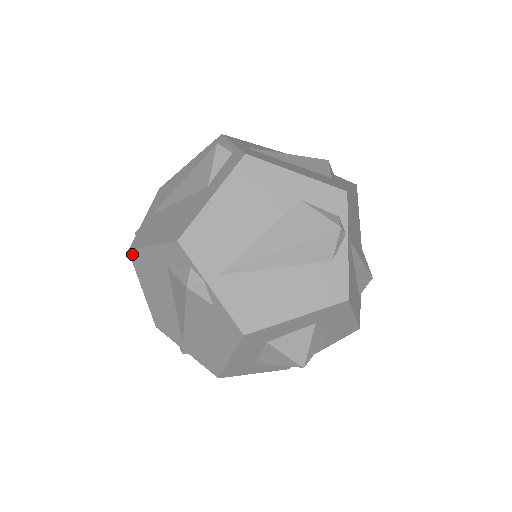
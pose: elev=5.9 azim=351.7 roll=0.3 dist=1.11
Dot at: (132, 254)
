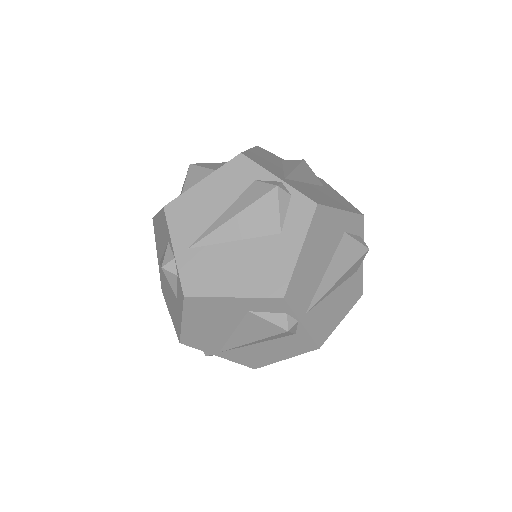
Dot at: (190, 299)
